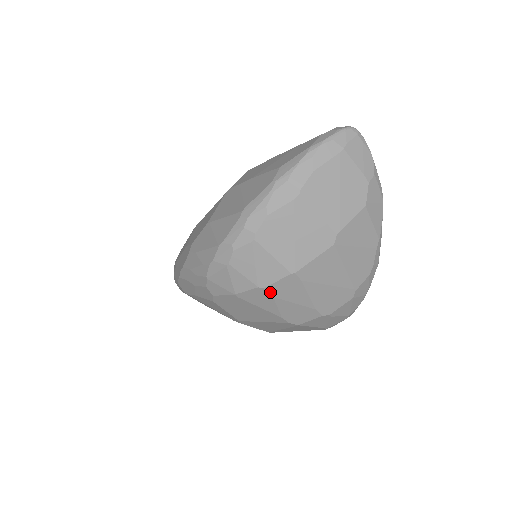
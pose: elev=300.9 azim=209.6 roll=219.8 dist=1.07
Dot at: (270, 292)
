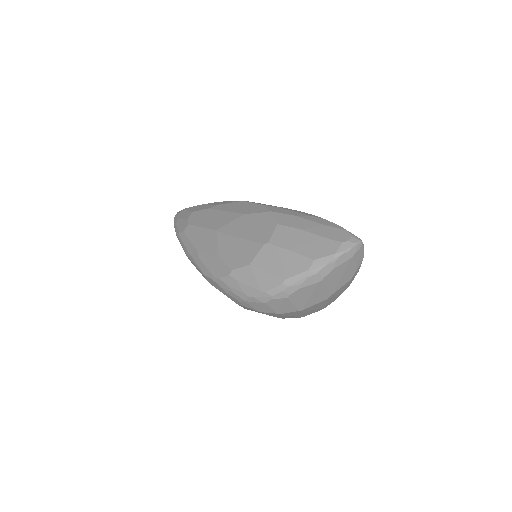
Dot at: (282, 315)
